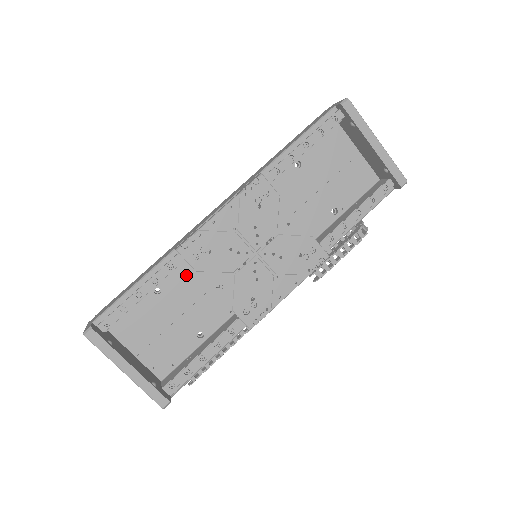
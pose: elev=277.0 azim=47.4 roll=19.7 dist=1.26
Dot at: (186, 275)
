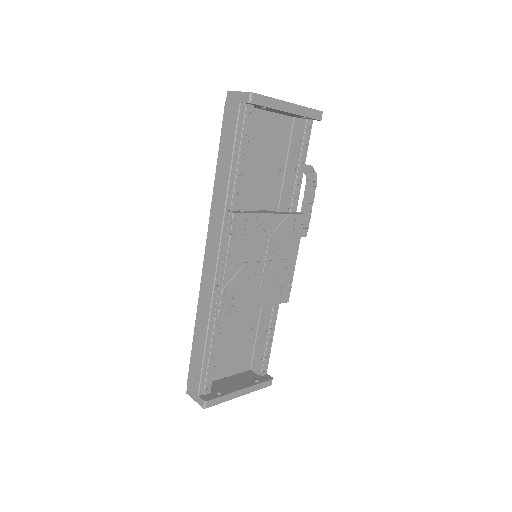
Dot at: occluded
